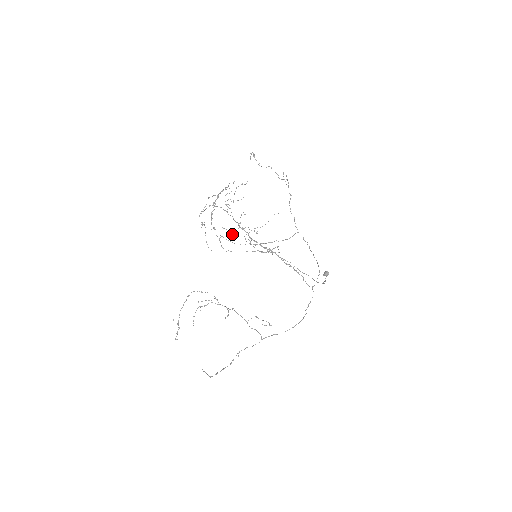
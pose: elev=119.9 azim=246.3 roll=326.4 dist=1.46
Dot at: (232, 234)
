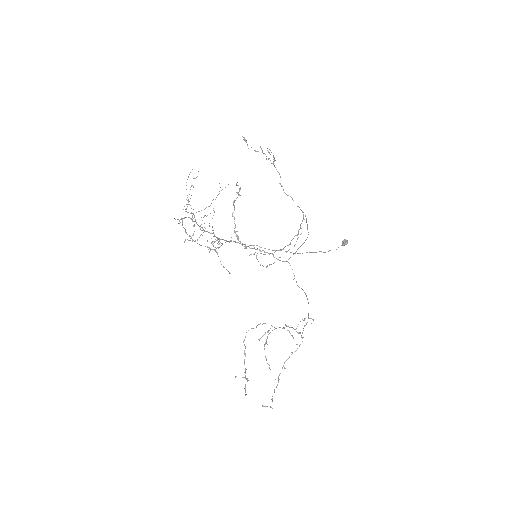
Dot at: occluded
